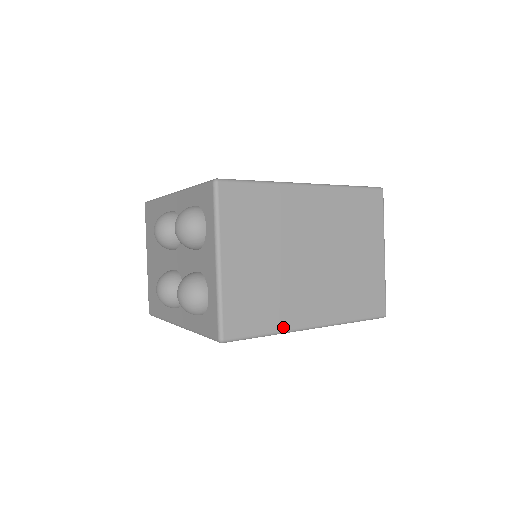
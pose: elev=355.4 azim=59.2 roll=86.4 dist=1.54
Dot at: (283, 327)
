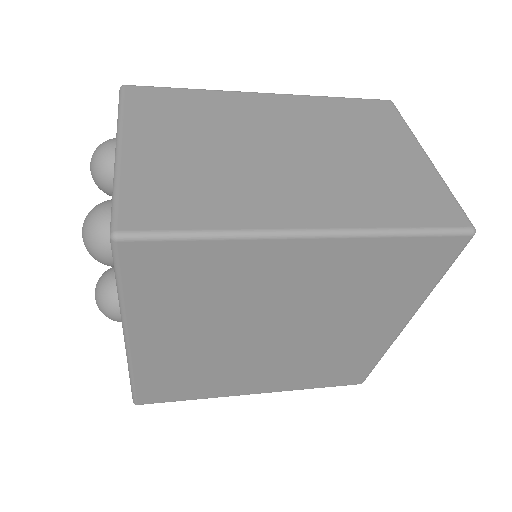
Dot at: (242, 225)
